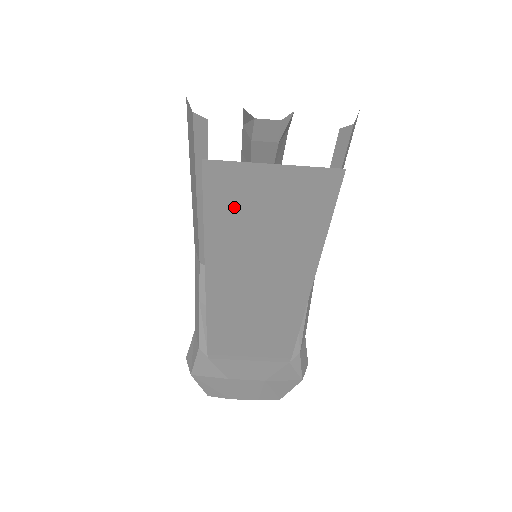
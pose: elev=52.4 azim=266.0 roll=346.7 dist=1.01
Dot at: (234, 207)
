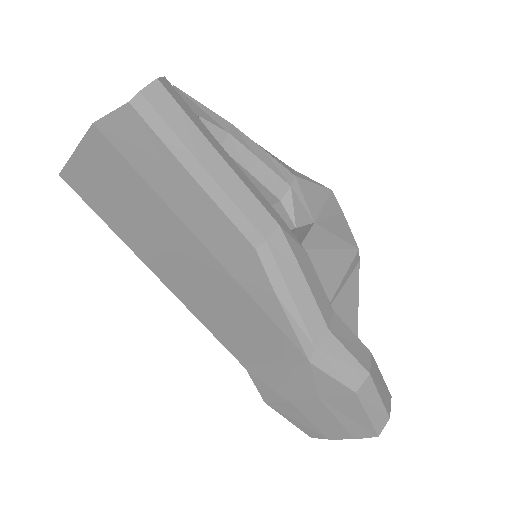
Dot at: (98, 198)
